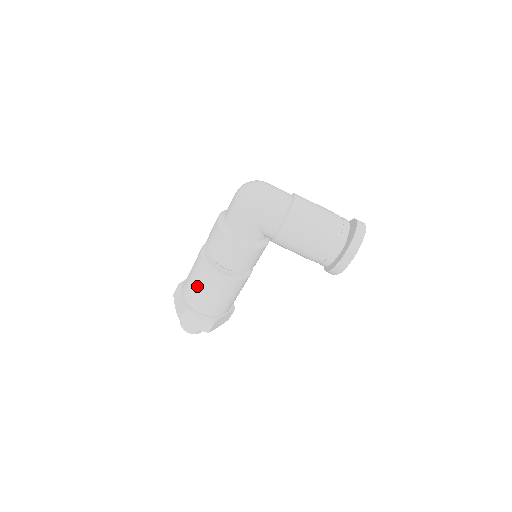
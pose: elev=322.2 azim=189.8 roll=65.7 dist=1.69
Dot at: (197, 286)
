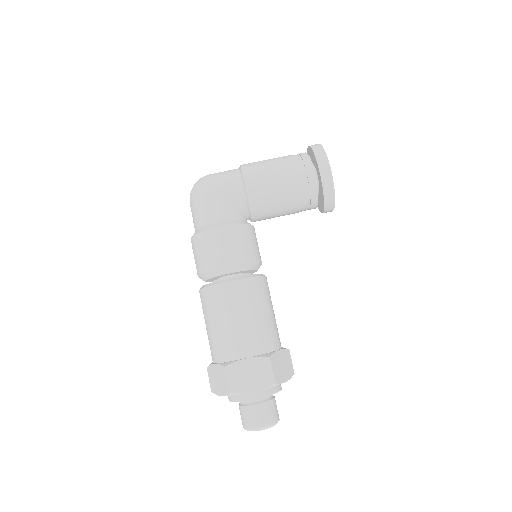
Dot at: (218, 324)
